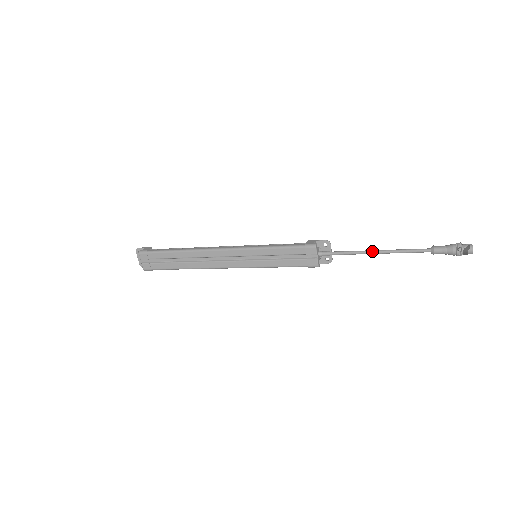
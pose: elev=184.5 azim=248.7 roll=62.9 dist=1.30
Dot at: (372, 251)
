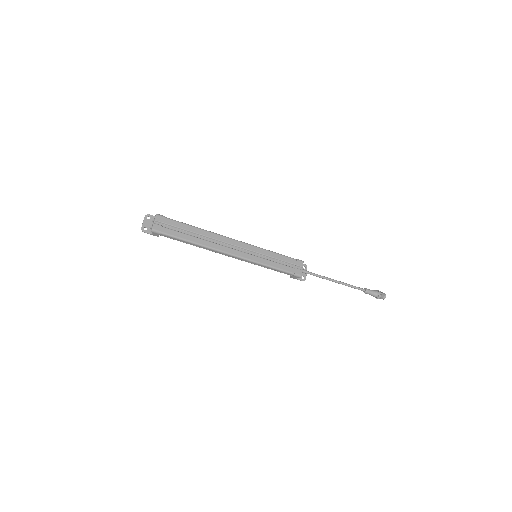
Dot at: occluded
